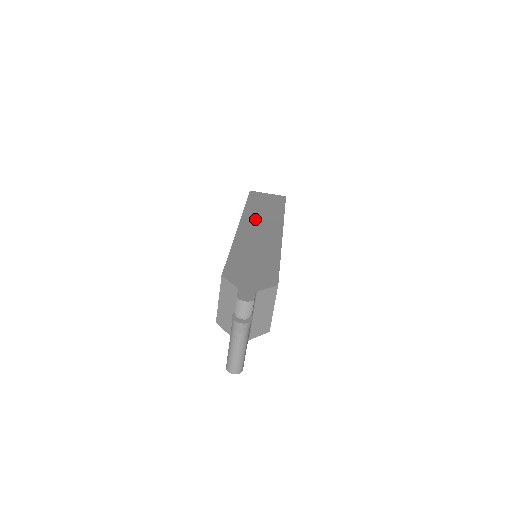
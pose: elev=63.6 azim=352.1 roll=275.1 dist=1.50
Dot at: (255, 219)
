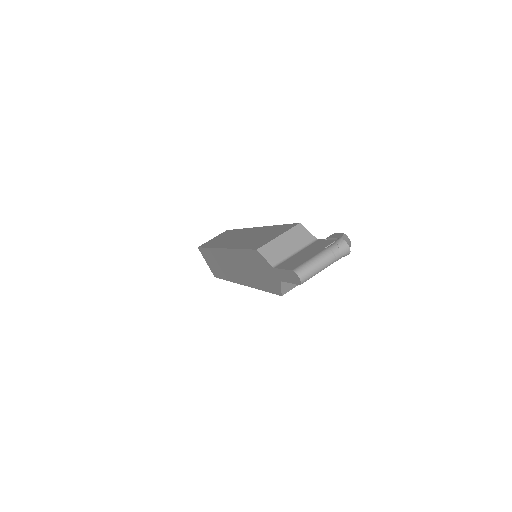
Dot at: occluded
